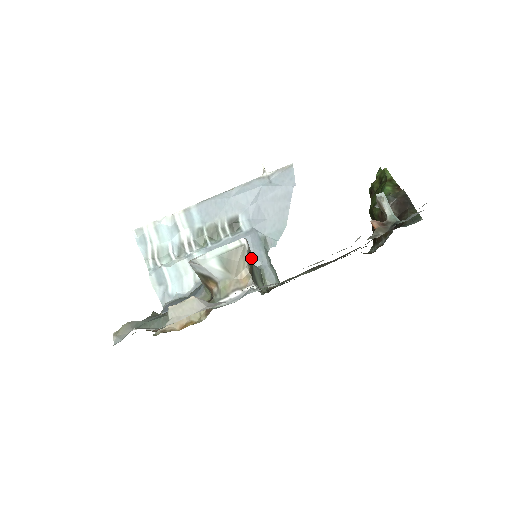
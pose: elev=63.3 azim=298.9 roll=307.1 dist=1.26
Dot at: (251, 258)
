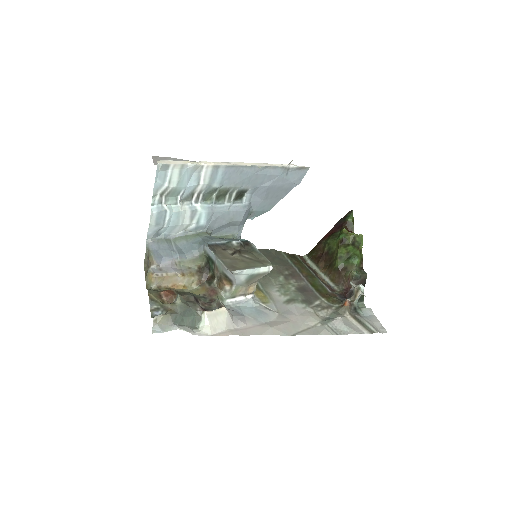
Dot at: occluded
